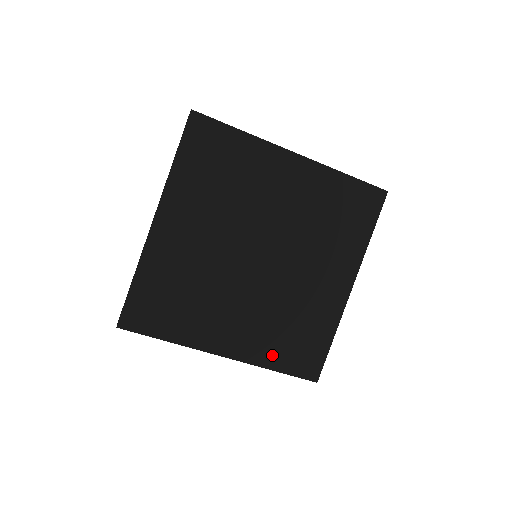
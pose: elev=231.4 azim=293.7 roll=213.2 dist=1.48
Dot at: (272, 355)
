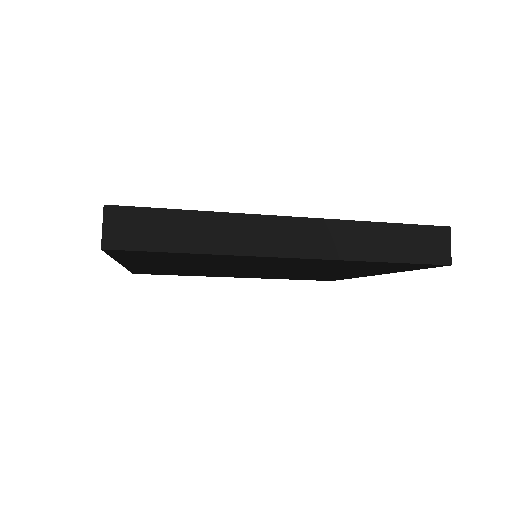
Dot at: (284, 278)
